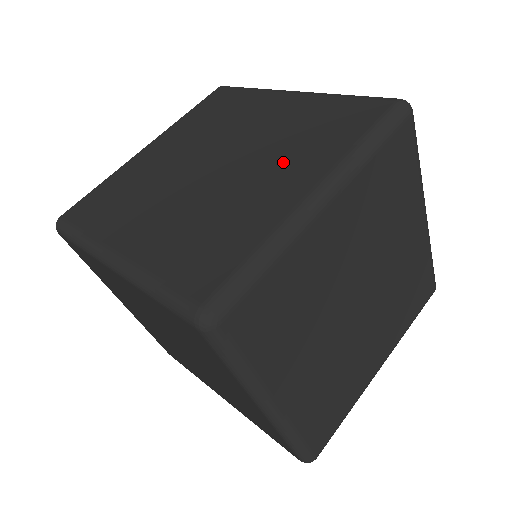
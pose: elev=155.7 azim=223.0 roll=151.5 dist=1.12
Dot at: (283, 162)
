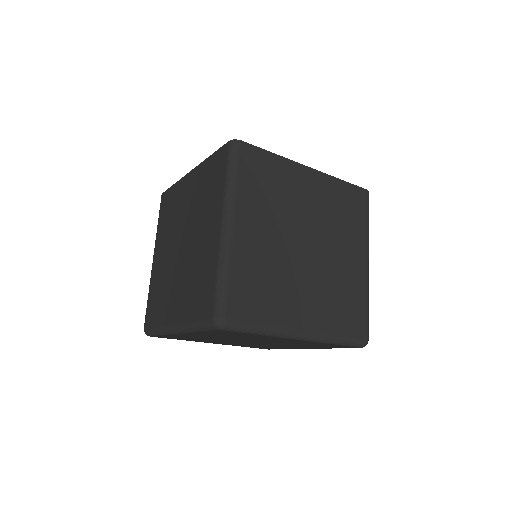
Dot at: (182, 290)
